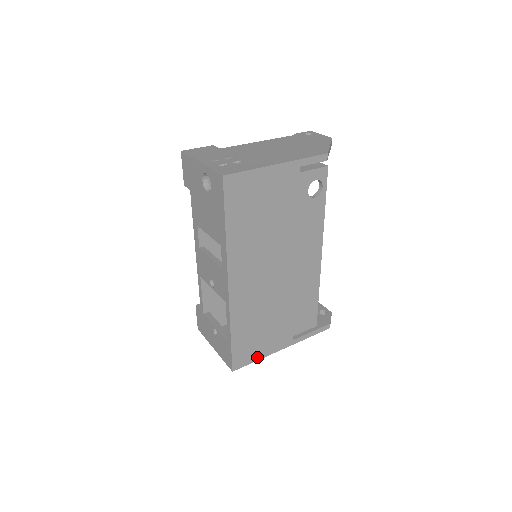
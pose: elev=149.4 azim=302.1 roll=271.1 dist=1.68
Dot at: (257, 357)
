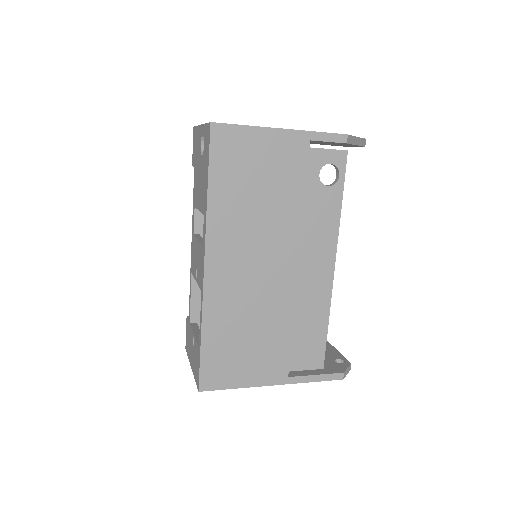
Dot at: (235, 383)
